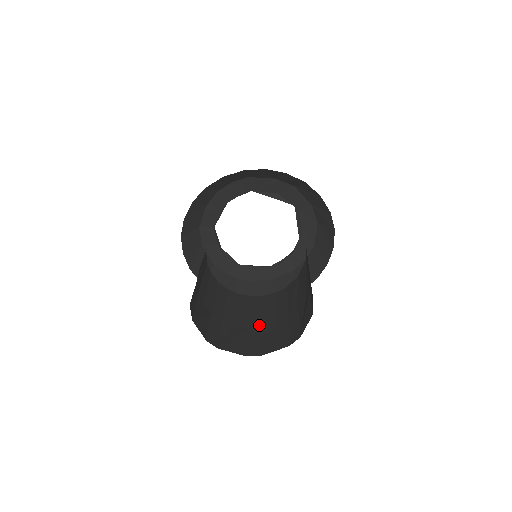
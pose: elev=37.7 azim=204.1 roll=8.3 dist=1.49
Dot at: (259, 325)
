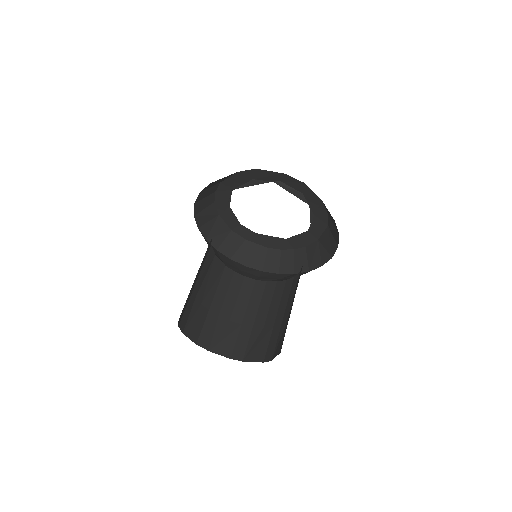
Dot at: (281, 320)
